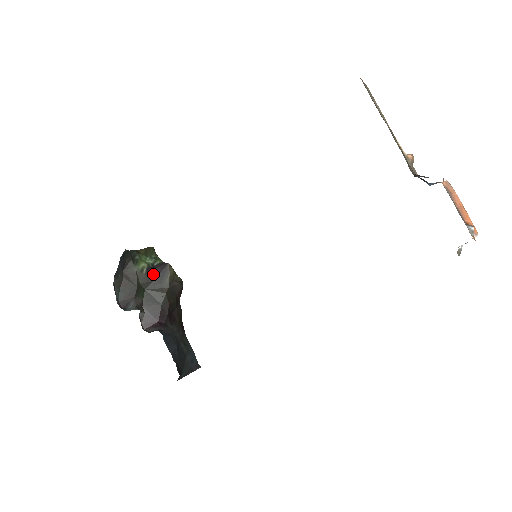
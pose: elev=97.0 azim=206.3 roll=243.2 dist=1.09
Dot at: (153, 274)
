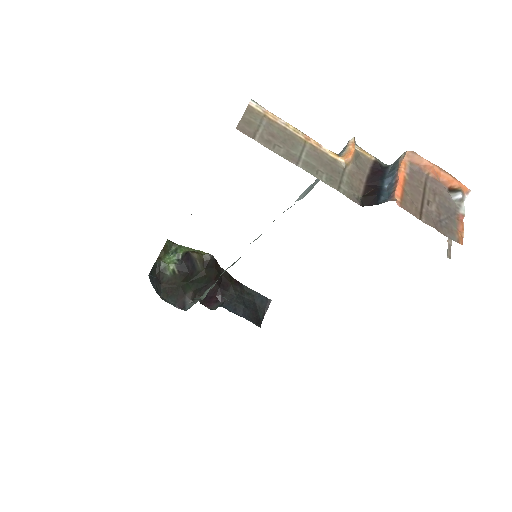
Dot at: (184, 268)
